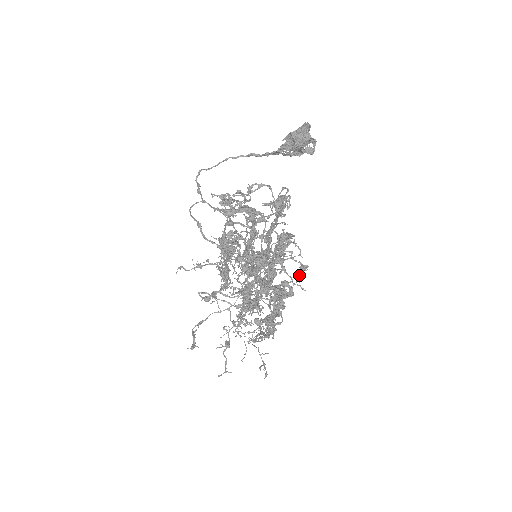
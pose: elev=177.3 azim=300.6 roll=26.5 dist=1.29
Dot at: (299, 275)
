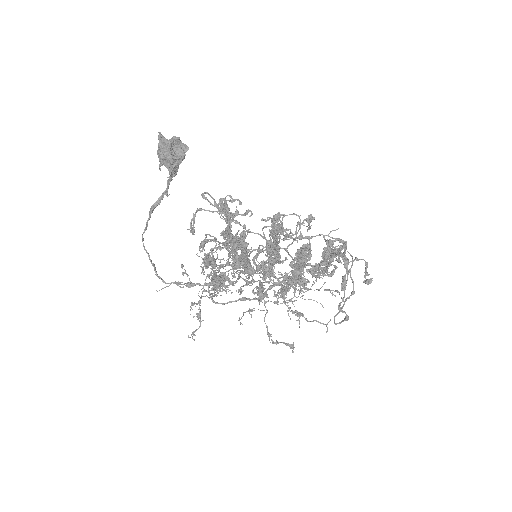
Dot at: (309, 226)
